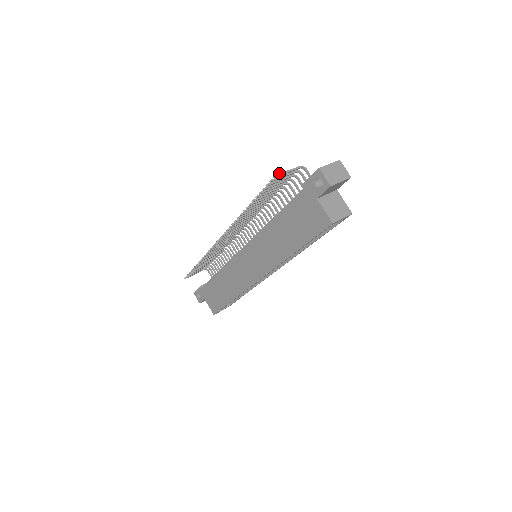
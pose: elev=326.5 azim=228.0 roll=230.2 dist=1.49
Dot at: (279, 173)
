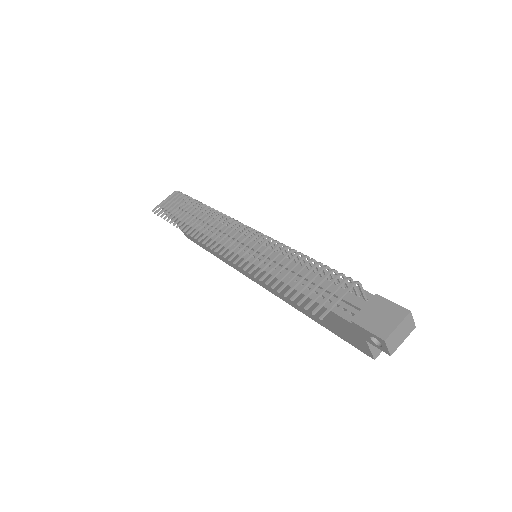
Dot at: (328, 311)
